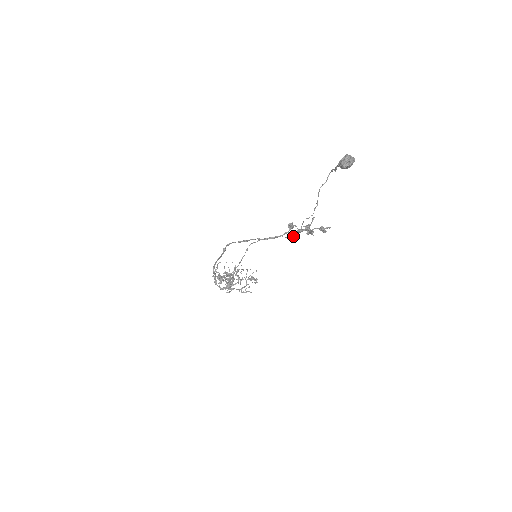
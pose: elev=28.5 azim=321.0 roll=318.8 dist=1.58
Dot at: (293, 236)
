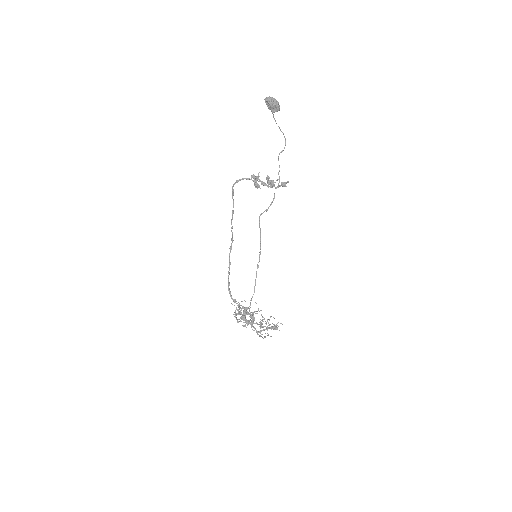
Dot at: (256, 184)
